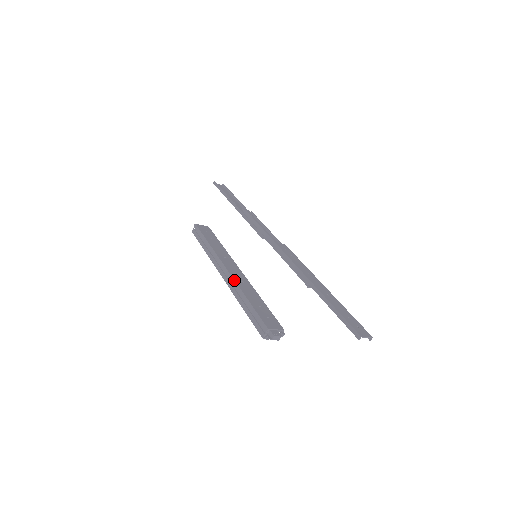
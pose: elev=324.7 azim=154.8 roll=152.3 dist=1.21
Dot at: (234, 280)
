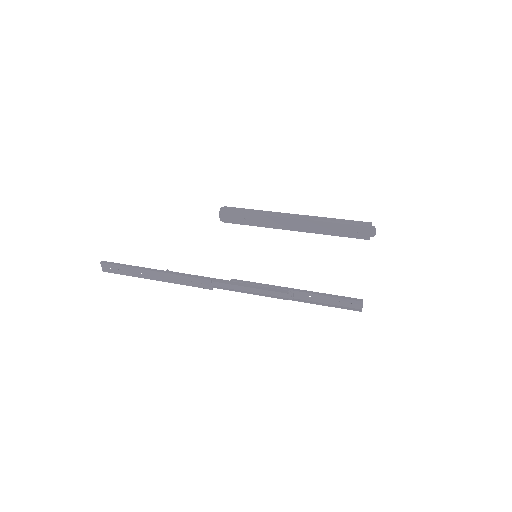
Dot at: (312, 216)
